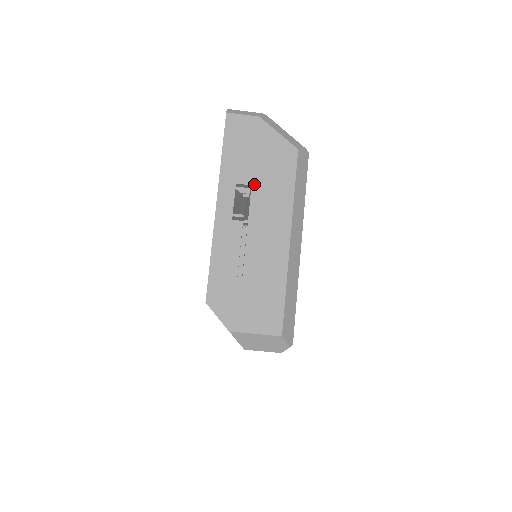
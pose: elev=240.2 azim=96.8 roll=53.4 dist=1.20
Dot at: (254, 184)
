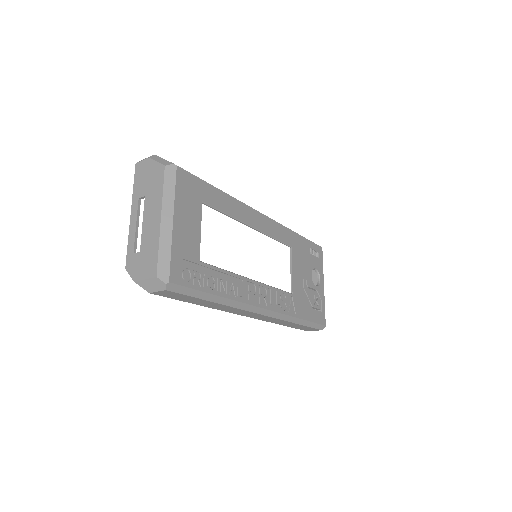
Dot at: (146, 195)
